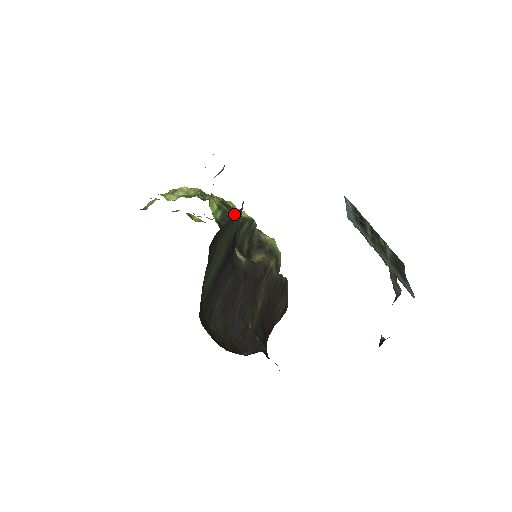
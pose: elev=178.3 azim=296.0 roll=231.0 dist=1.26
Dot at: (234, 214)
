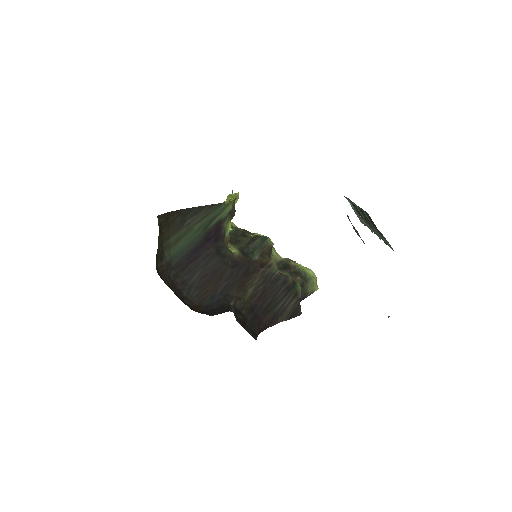
Dot at: (249, 234)
